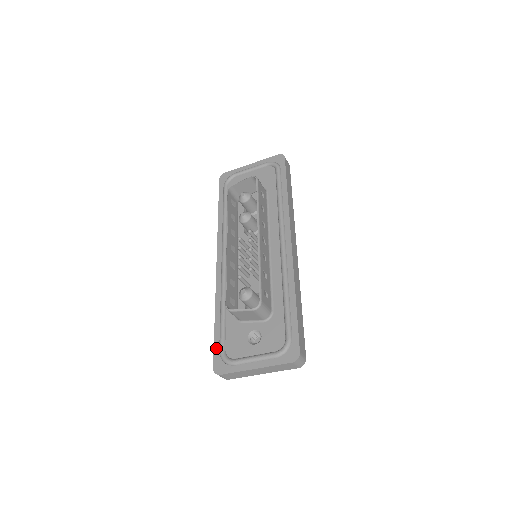
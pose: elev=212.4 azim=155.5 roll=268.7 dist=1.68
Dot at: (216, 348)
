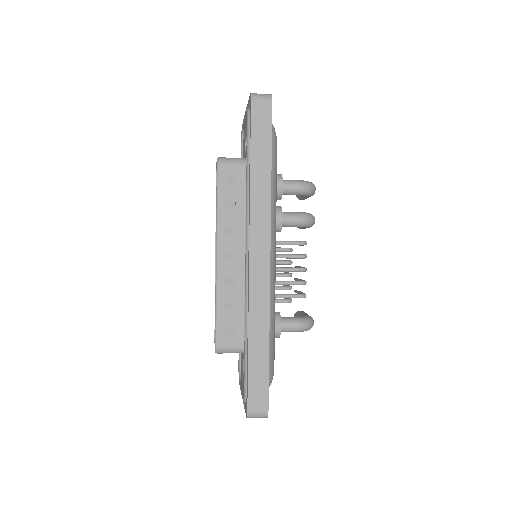
Dot at: occluded
